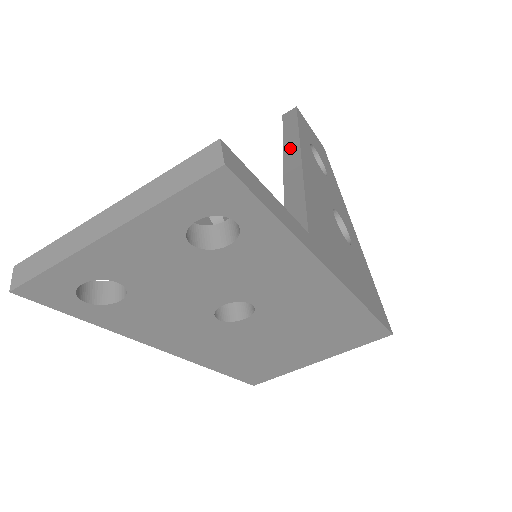
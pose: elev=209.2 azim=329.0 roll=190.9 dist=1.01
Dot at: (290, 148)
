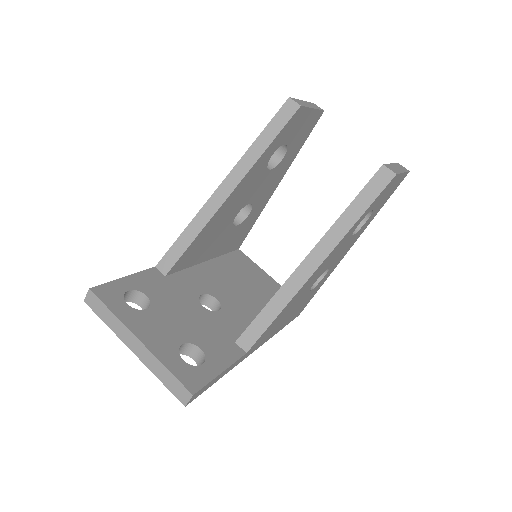
Dot at: (326, 244)
